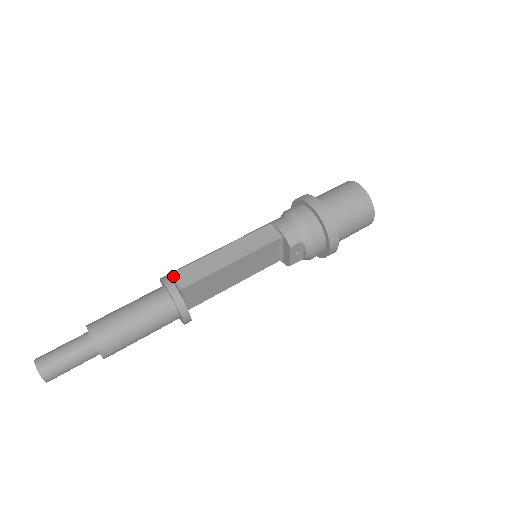
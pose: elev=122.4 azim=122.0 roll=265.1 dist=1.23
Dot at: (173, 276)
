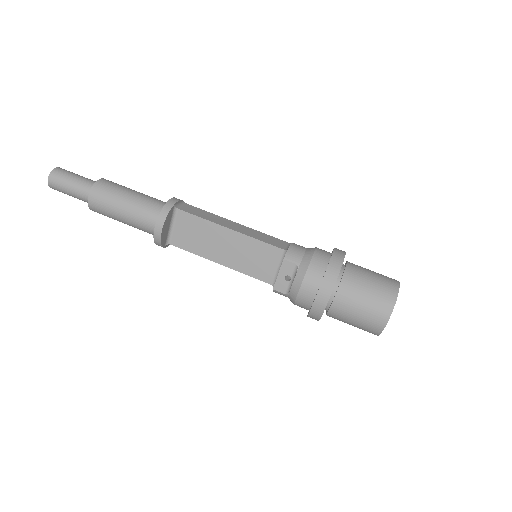
Dot at: (186, 204)
